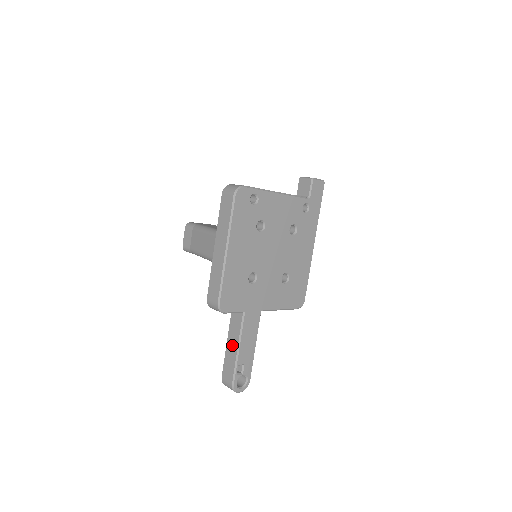
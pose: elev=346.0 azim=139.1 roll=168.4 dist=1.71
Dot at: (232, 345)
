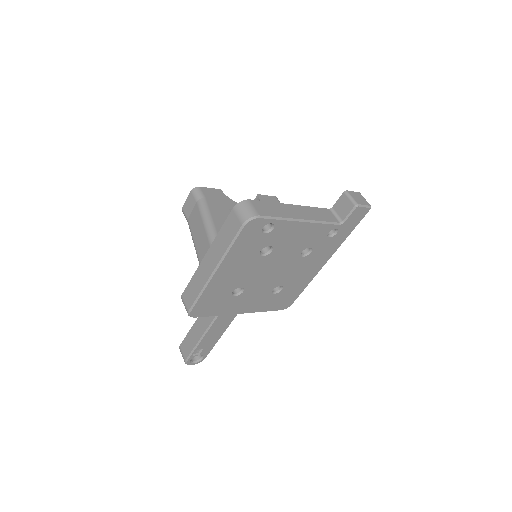
Dot at: (197, 331)
